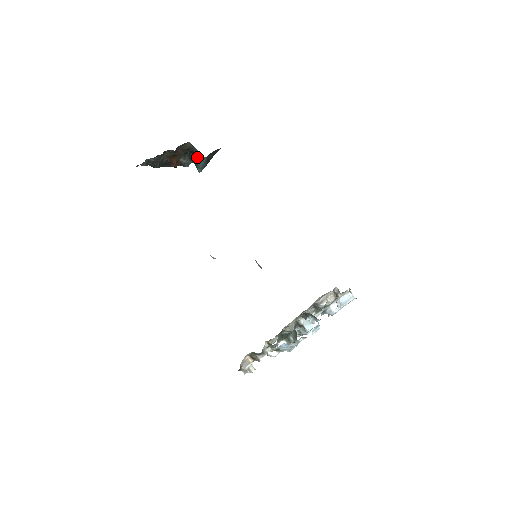
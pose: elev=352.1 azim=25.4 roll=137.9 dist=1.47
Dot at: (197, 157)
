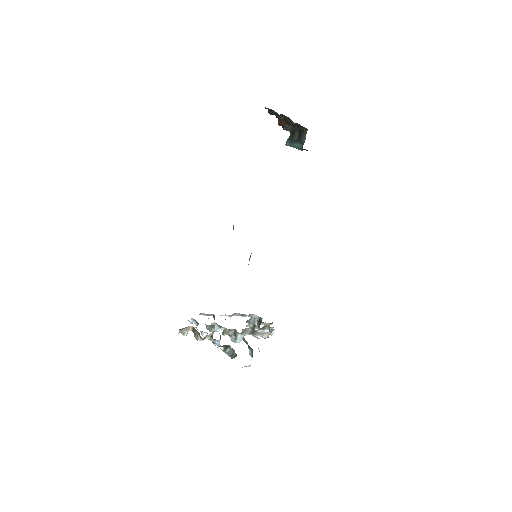
Dot at: (299, 140)
